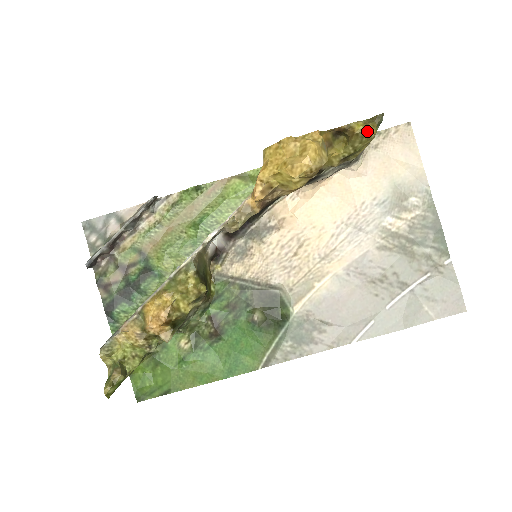
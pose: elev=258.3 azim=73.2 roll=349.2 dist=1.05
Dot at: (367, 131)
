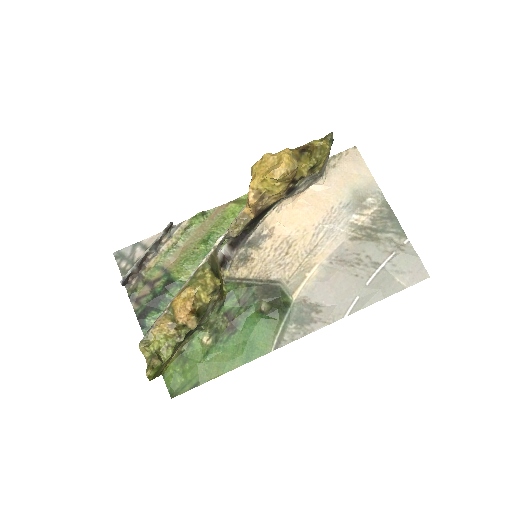
Dot at: (323, 144)
